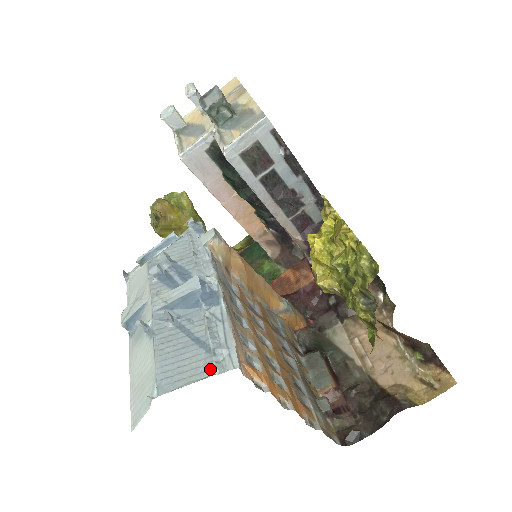
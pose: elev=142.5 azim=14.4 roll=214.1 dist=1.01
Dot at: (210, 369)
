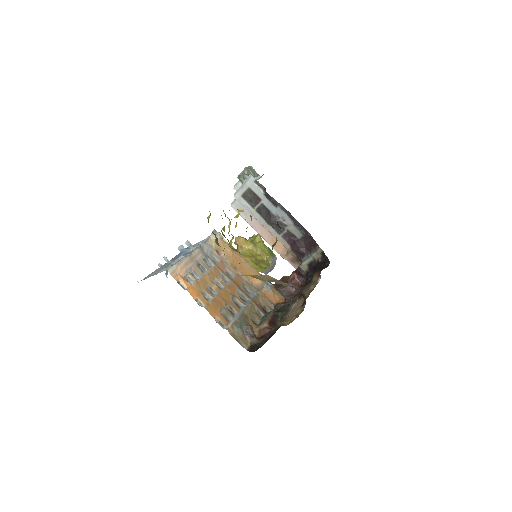
Dot at: (160, 272)
